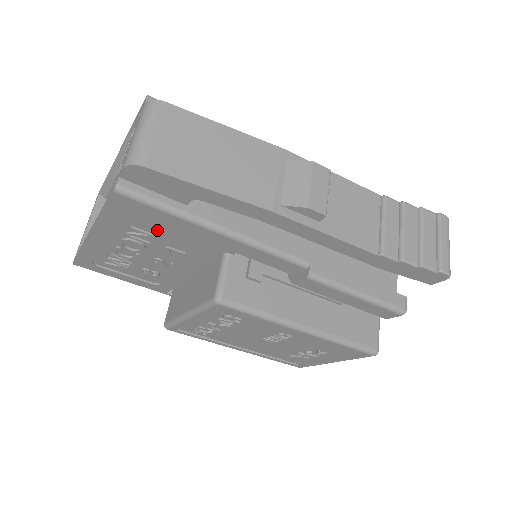
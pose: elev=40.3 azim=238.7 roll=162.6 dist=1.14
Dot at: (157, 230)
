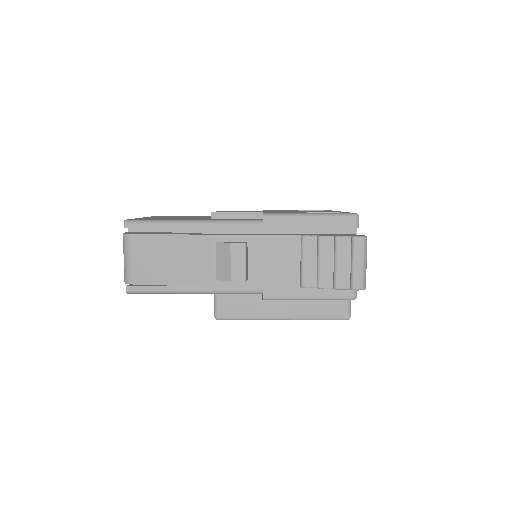
Dot at: occluded
